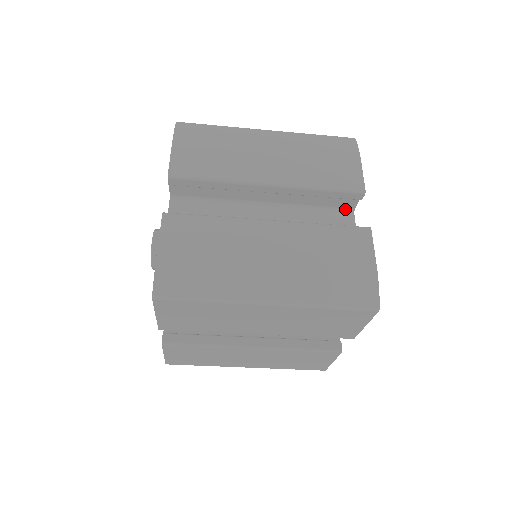
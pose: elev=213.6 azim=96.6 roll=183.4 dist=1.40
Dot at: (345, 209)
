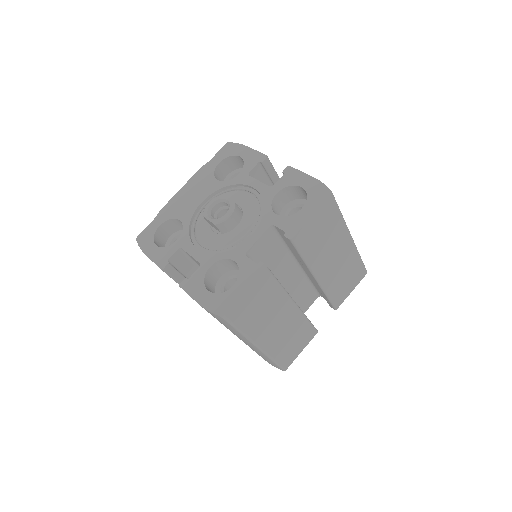
Dot at: occluded
